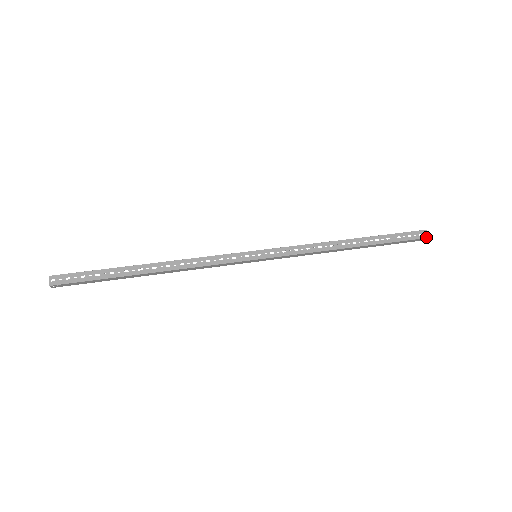
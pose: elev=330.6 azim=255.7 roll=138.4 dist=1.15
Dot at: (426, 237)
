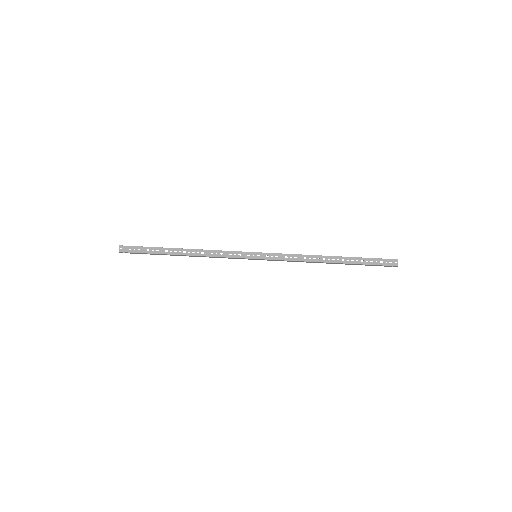
Dot at: (395, 265)
